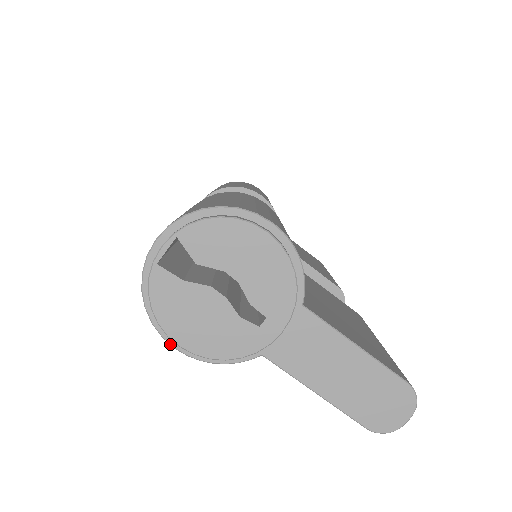
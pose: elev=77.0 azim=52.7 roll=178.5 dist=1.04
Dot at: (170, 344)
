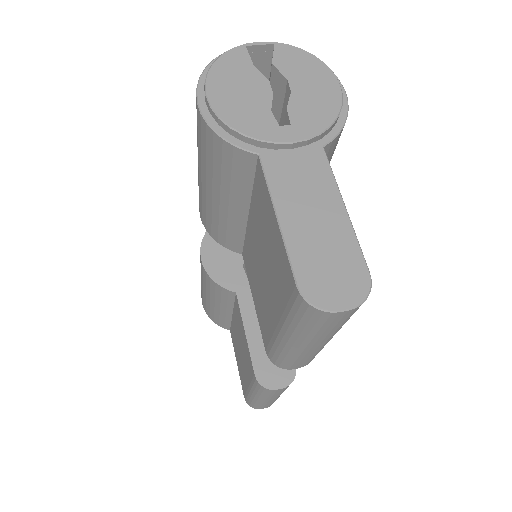
Dot at: (197, 97)
